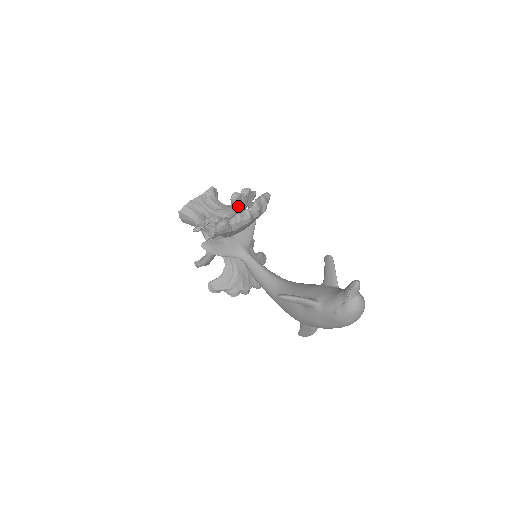
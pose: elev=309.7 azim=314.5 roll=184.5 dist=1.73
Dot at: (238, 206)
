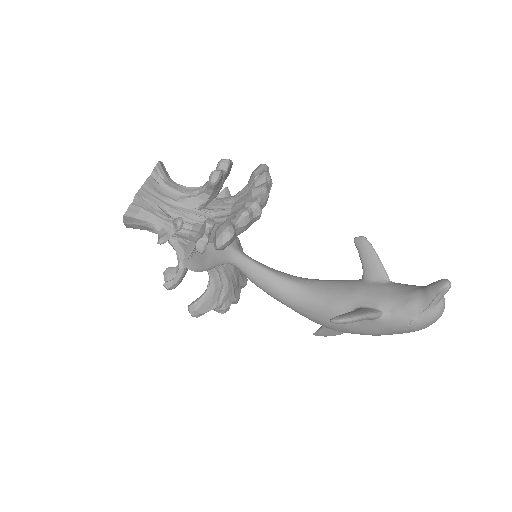
Dot at: (217, 189)
